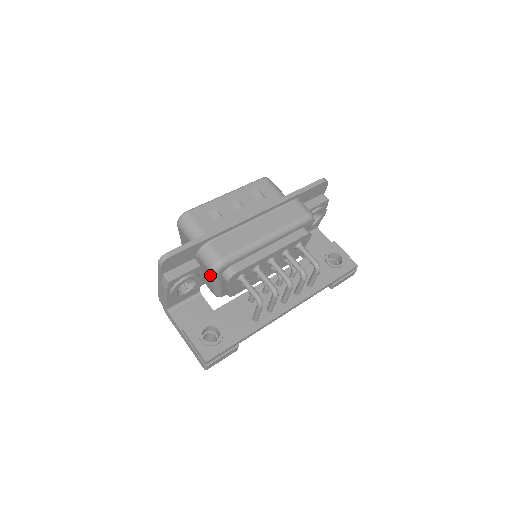
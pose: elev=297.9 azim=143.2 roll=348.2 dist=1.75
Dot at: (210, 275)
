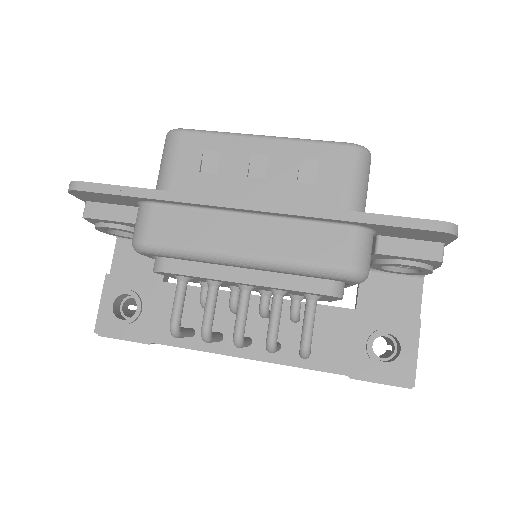
Dot at: occluded
